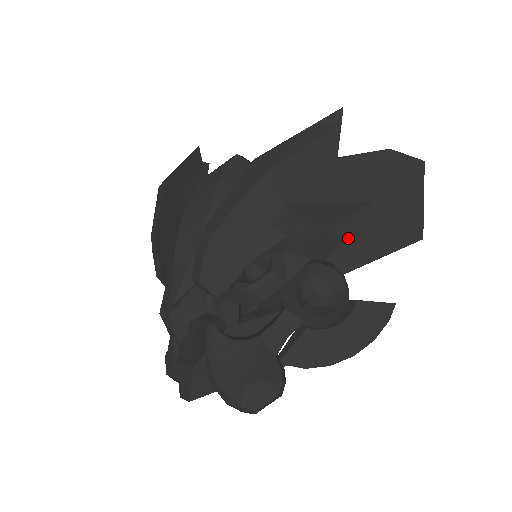
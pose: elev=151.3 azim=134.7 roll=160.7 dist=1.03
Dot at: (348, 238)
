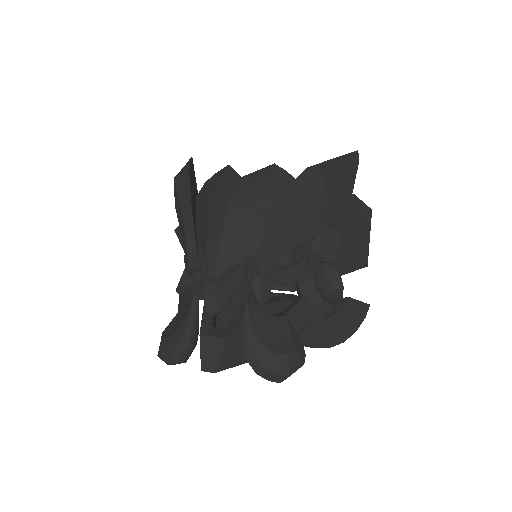
Dot at: (351, 246)
